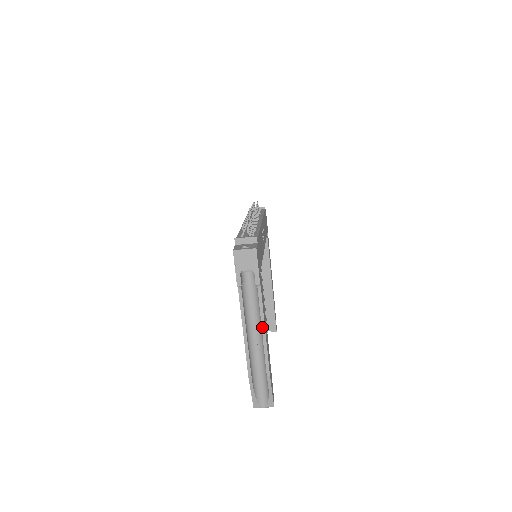
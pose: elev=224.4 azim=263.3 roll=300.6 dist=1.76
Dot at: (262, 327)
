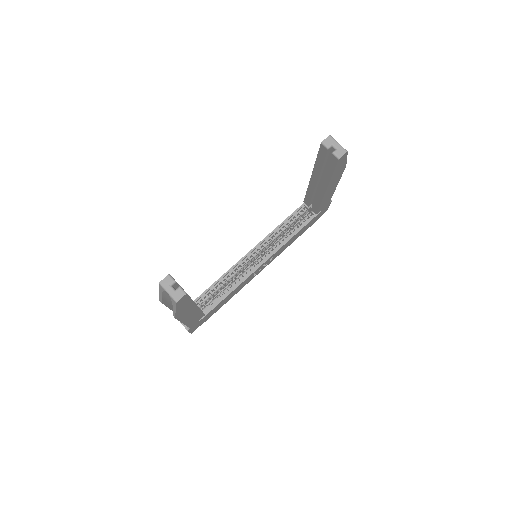
Dot at: occluded
